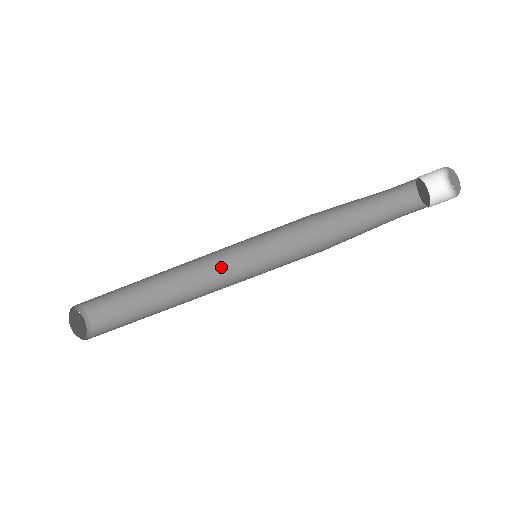
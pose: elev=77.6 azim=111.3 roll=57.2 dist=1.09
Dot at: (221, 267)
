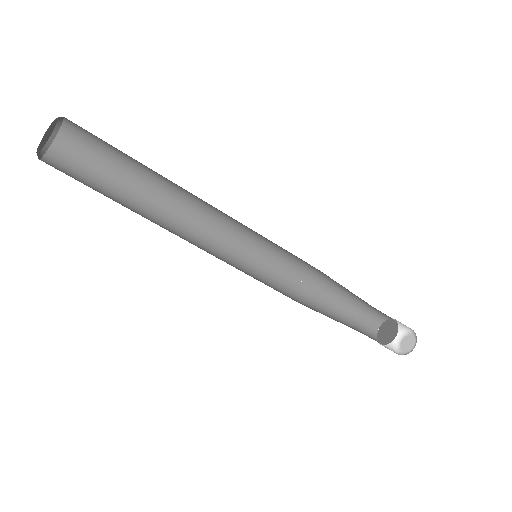
Dot at: (223, 221)
